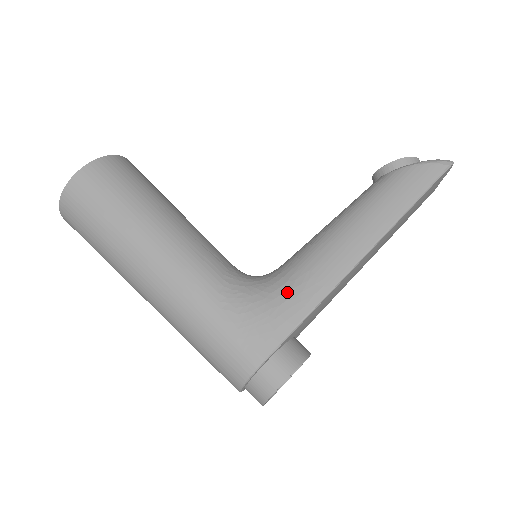
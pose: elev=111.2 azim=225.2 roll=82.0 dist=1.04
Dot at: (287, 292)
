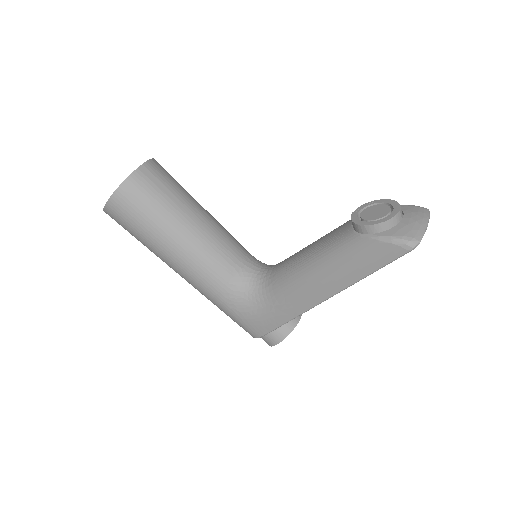
Dot at: (271, 306)
